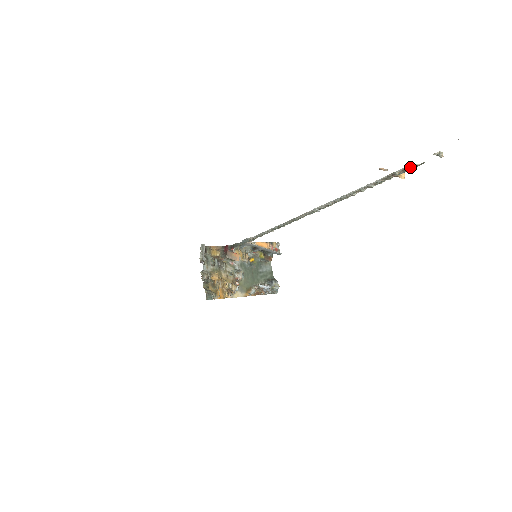
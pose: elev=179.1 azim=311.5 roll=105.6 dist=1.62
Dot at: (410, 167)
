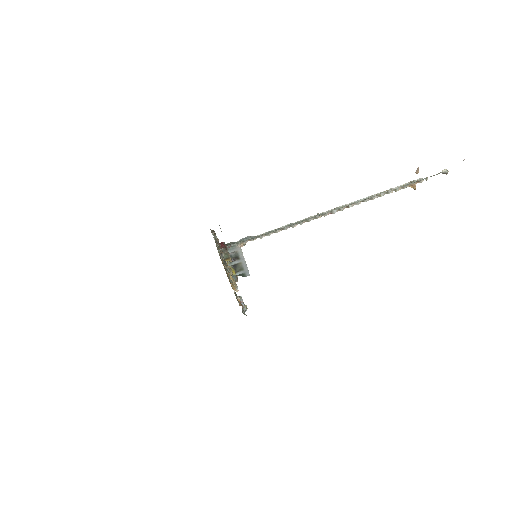
Dot at: (422, 180)
